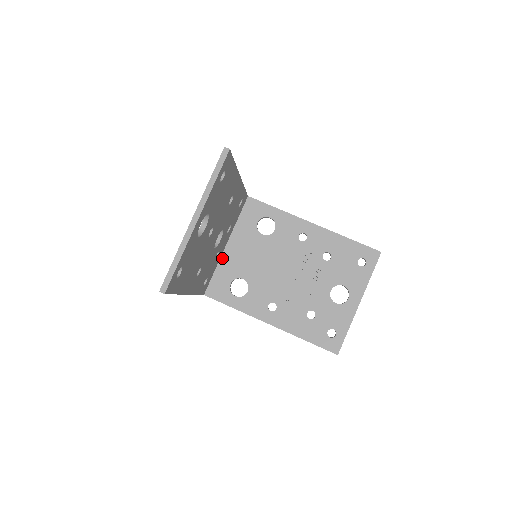
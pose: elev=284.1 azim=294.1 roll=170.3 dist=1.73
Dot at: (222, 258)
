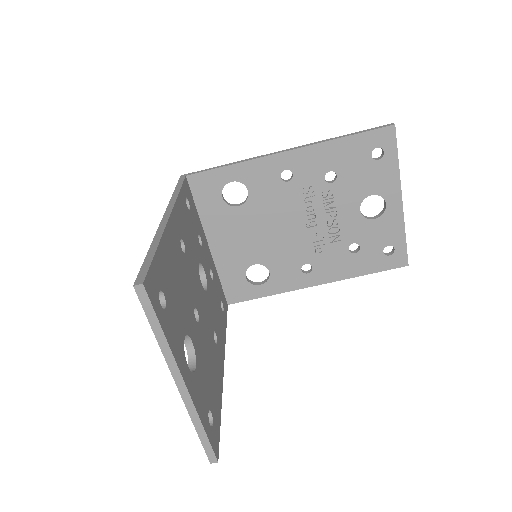
Dot at: (215, 260)
